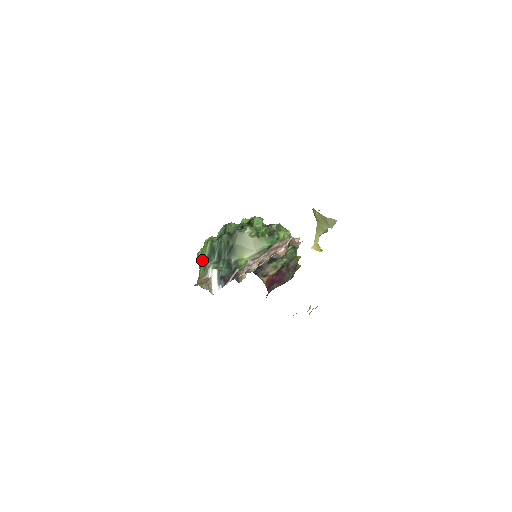
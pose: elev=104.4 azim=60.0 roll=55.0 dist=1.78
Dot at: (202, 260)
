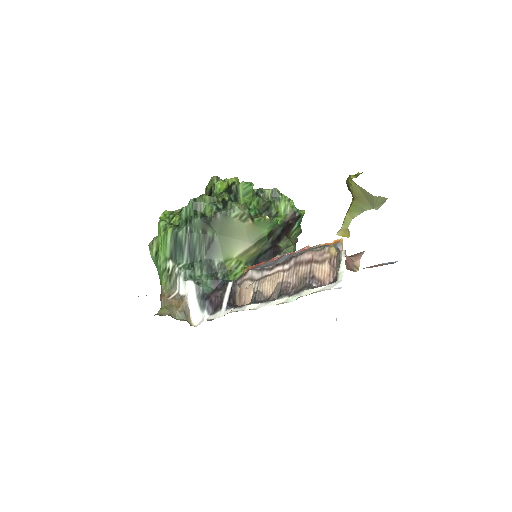
Dot at: (161, 261)
